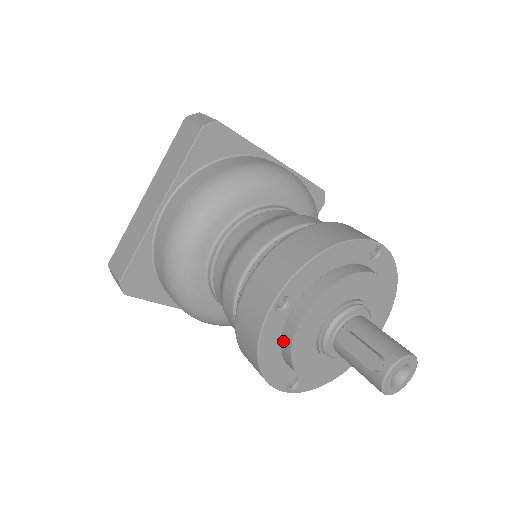
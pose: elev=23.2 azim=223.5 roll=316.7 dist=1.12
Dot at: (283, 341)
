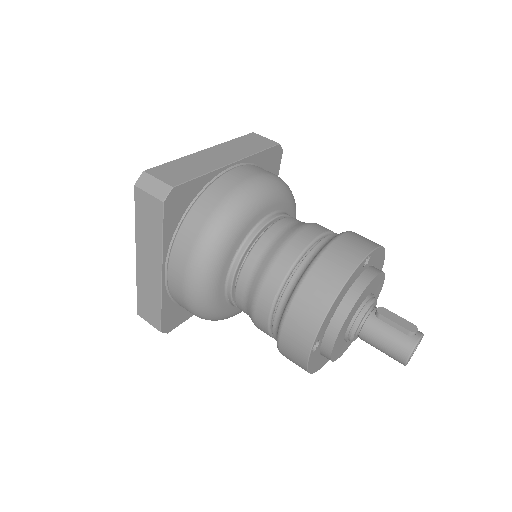
Dot at: (349, 293)
